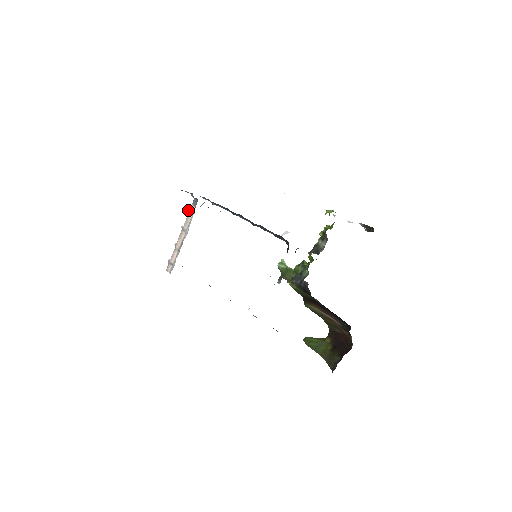
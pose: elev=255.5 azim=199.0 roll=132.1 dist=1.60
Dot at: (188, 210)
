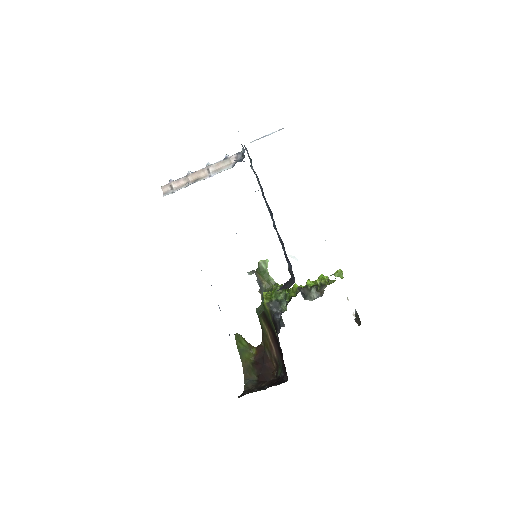
Dot at: (227, 155)
